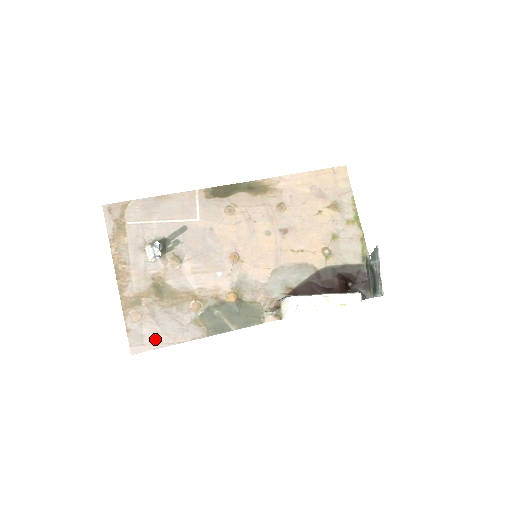
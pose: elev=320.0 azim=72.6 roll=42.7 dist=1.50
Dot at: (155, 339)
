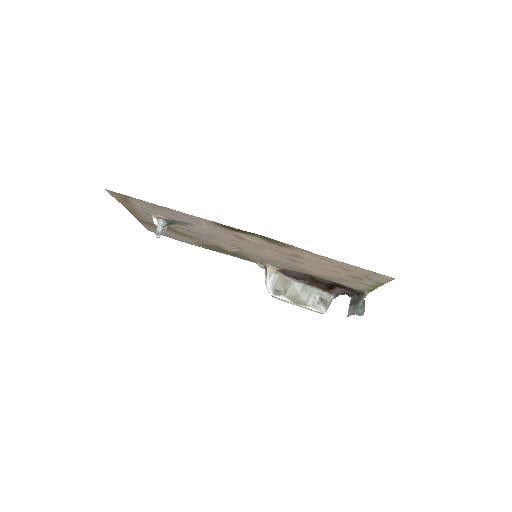
Dot at: (166, 235)
